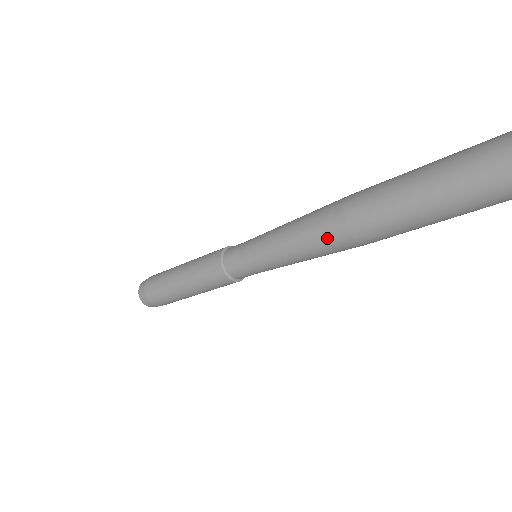
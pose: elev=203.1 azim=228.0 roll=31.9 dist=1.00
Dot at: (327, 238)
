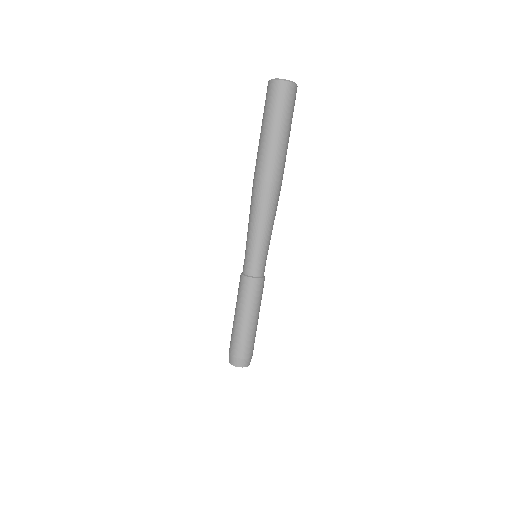
Dot at: (260, 196)
